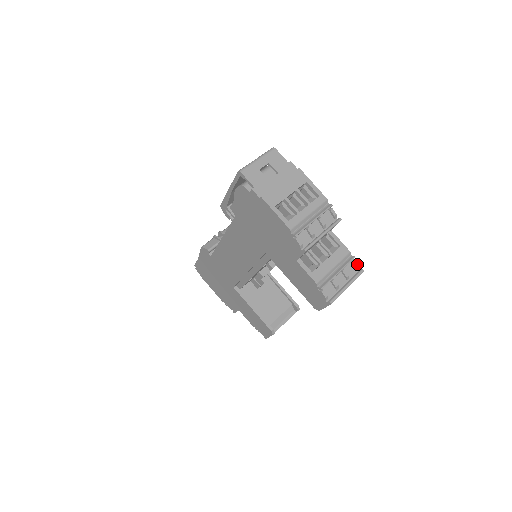
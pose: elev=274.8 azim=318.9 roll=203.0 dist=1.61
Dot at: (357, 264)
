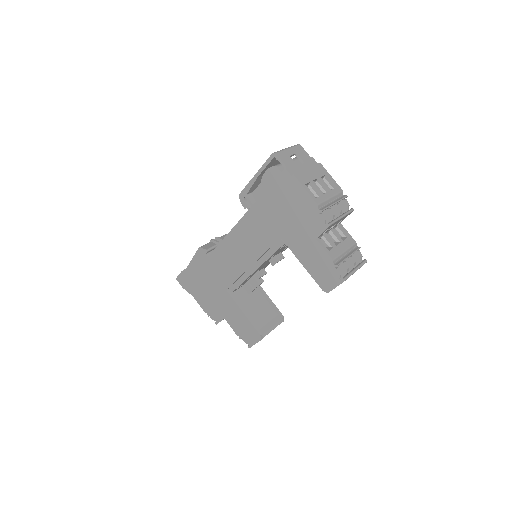
Dot at: (361, 255)
